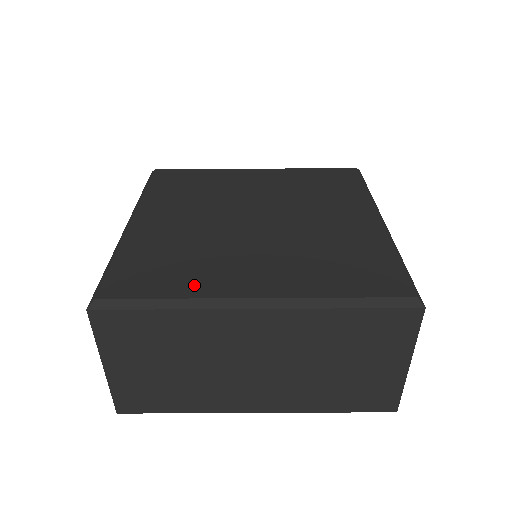
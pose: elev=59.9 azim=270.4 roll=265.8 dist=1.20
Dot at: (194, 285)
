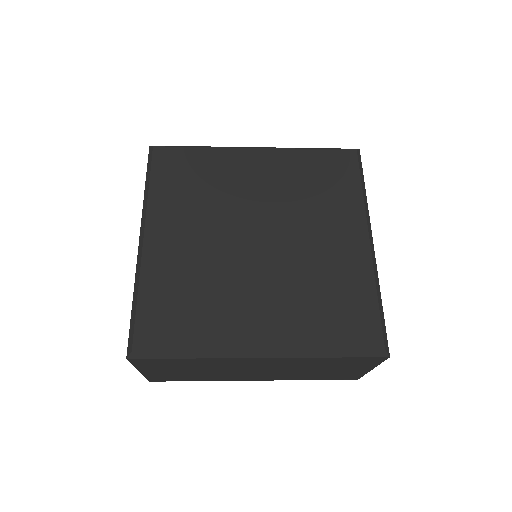
Dot at: (210, 334)
